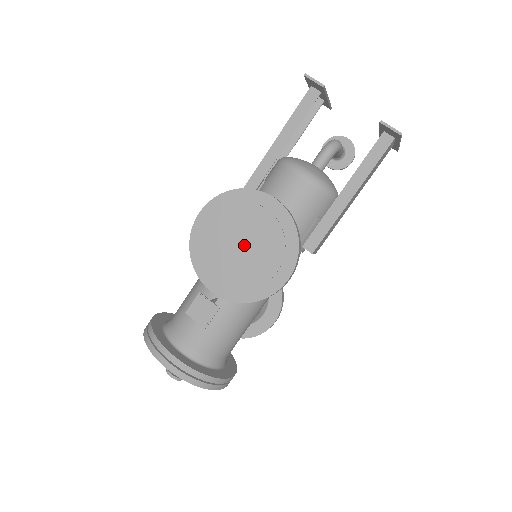
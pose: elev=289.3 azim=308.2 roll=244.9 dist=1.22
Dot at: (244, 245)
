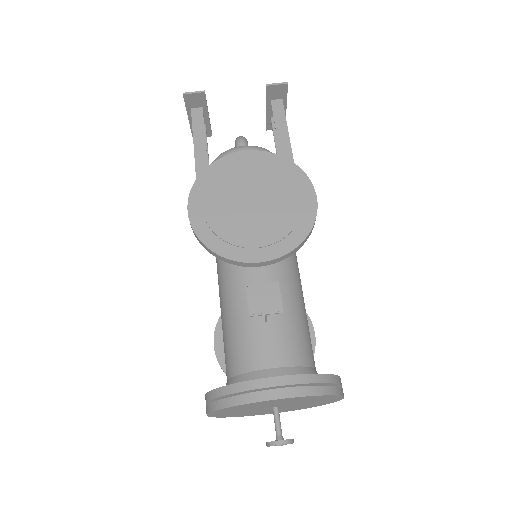
Dot at: (253, 201)
